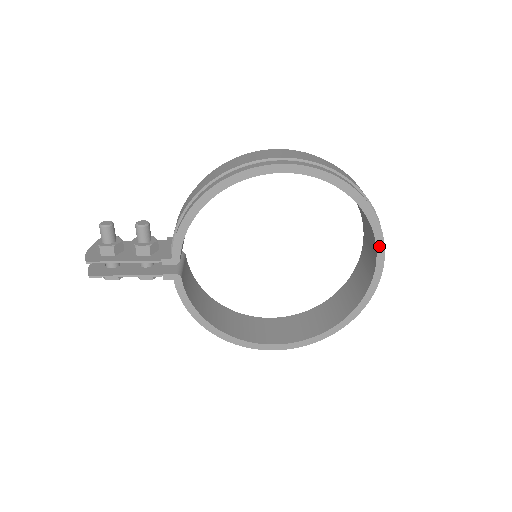
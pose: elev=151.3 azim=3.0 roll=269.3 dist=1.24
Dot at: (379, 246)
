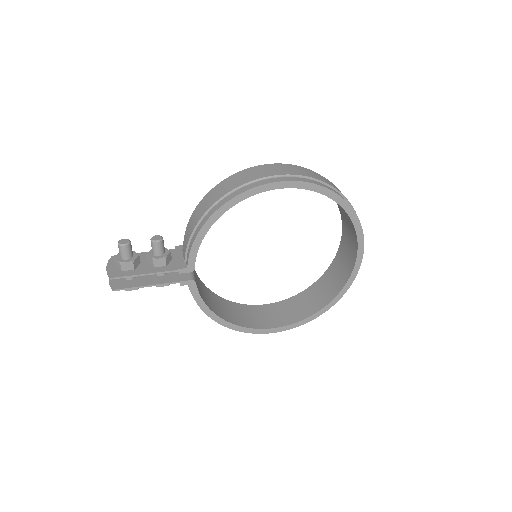
Dot at: (360, 240)
